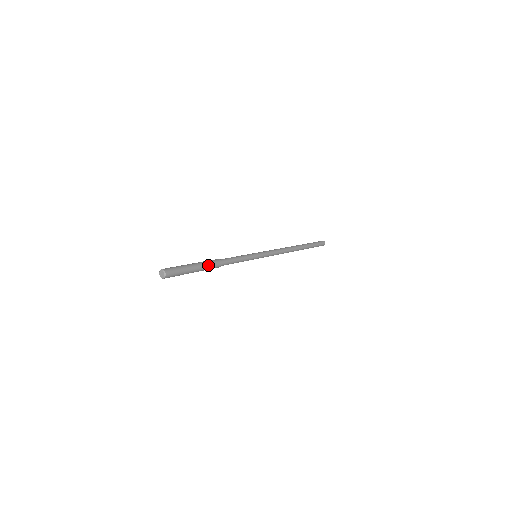
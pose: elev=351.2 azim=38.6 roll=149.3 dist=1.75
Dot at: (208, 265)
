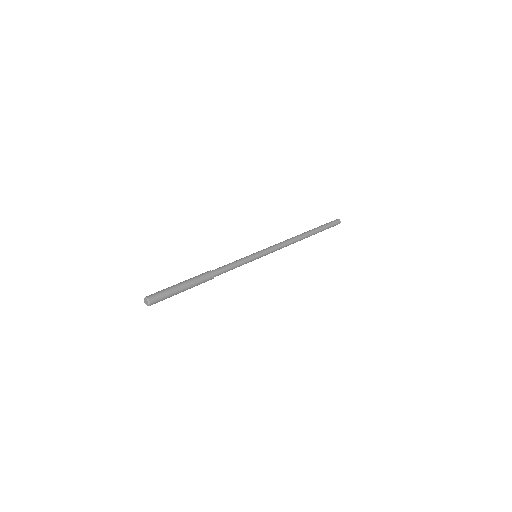
Dot at: (196, 278)
